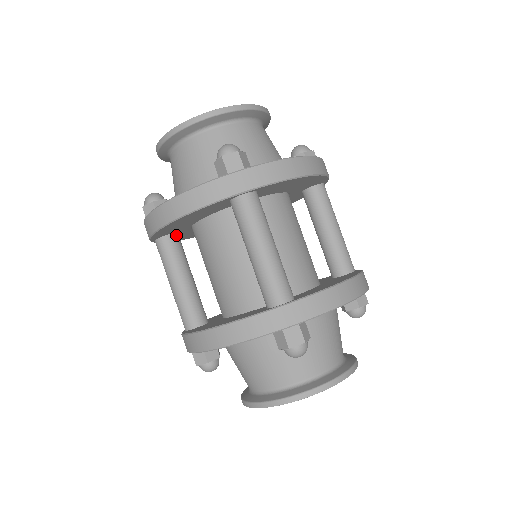
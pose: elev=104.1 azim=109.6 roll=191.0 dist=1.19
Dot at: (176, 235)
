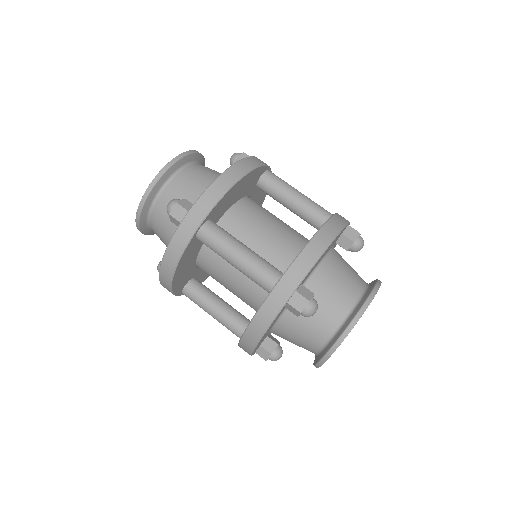
Dot at: (192, 280)
